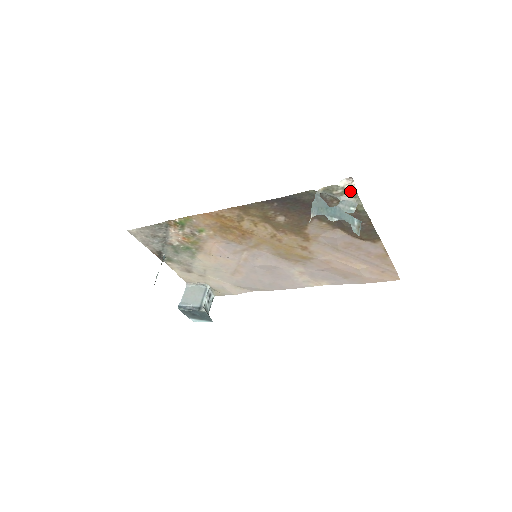
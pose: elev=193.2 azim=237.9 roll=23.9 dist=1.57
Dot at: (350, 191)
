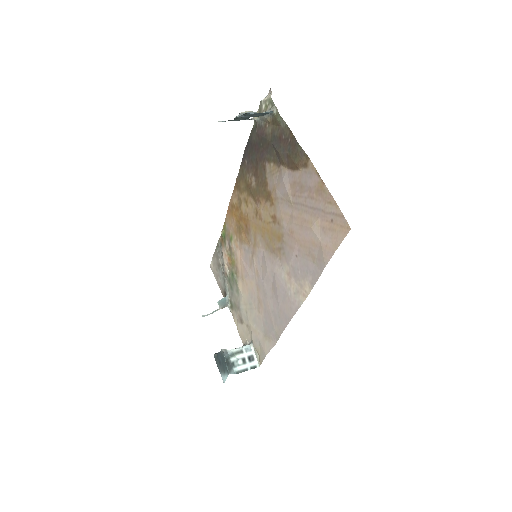
Dot at: (269, 102)
